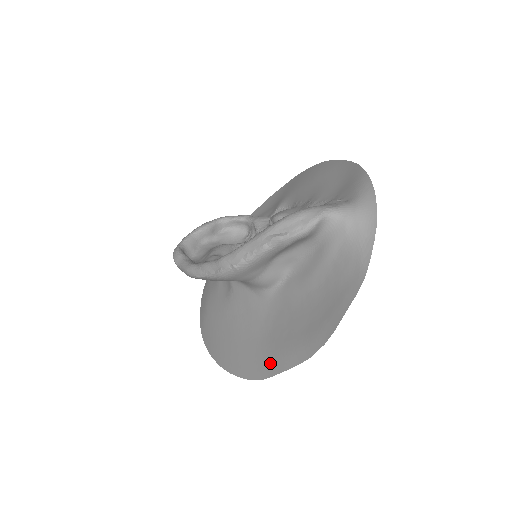
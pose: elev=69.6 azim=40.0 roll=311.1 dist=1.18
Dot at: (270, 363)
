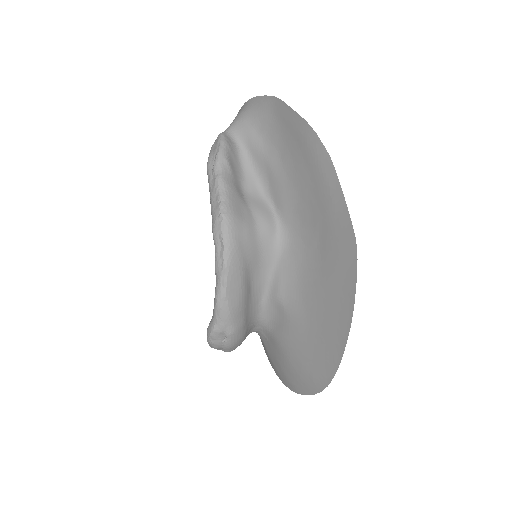
Dot at: (339, 225)
